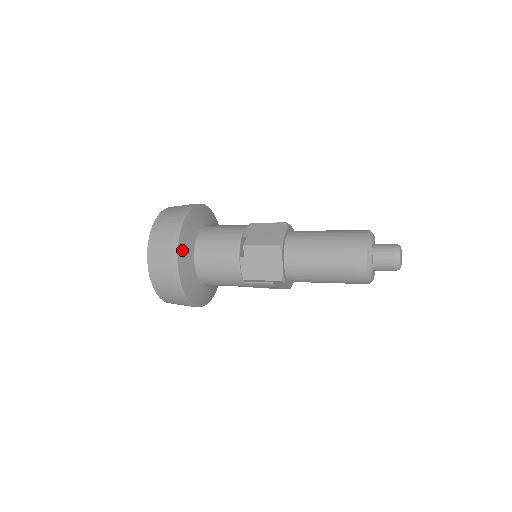
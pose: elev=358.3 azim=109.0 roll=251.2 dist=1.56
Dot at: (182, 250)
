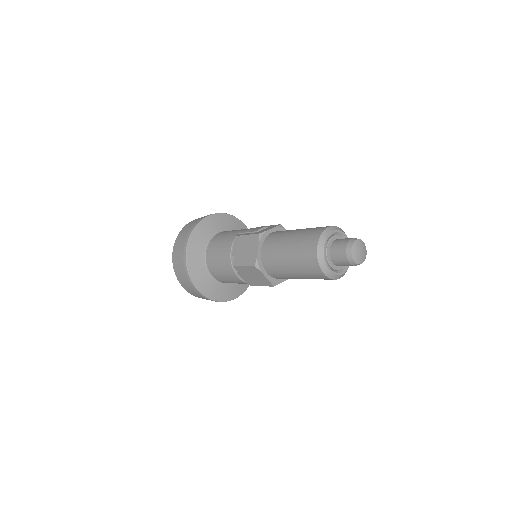
Dot at: (196, 278)
